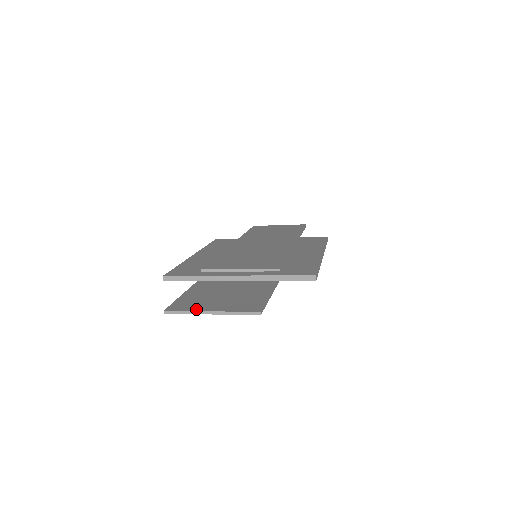
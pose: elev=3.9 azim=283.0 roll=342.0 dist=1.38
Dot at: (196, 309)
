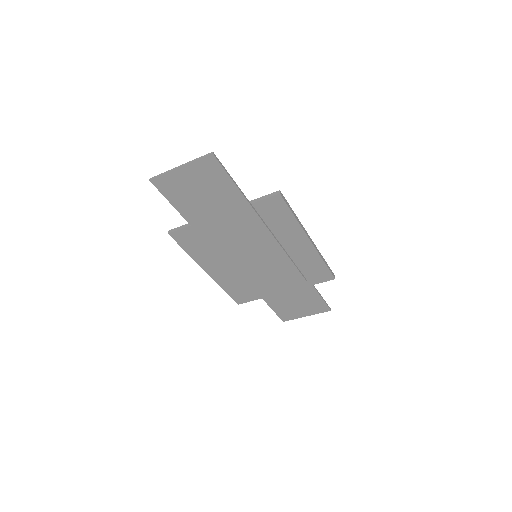
Dot at: (172, 172)
